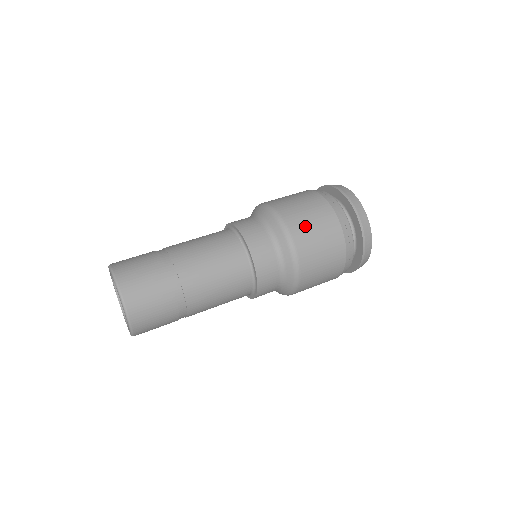
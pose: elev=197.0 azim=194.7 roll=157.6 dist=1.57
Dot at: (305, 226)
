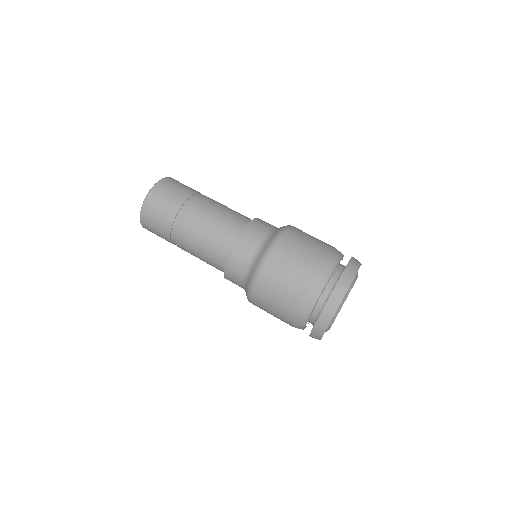
Dot at: (273, 283)
